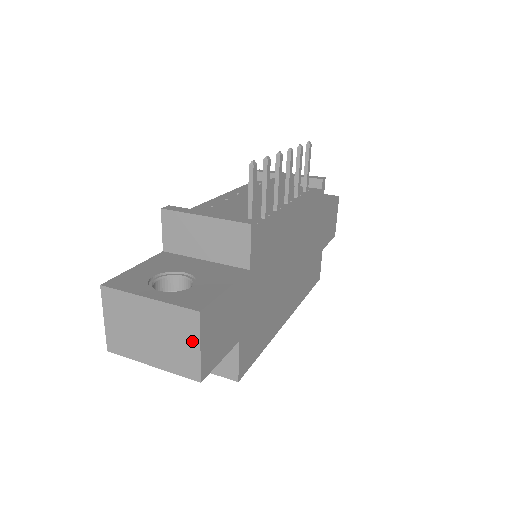
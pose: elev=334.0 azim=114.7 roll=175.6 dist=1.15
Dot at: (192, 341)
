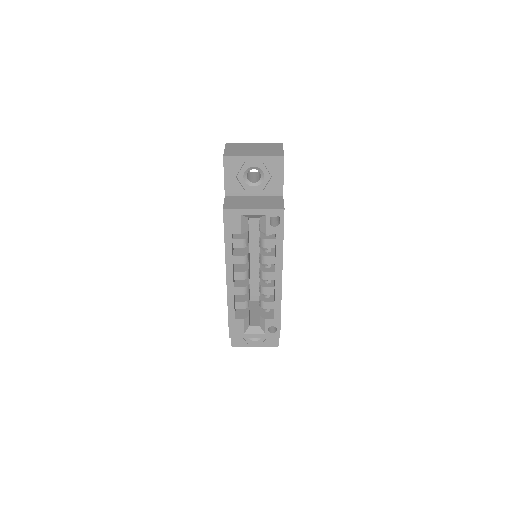
Dot at: (279, 148)
